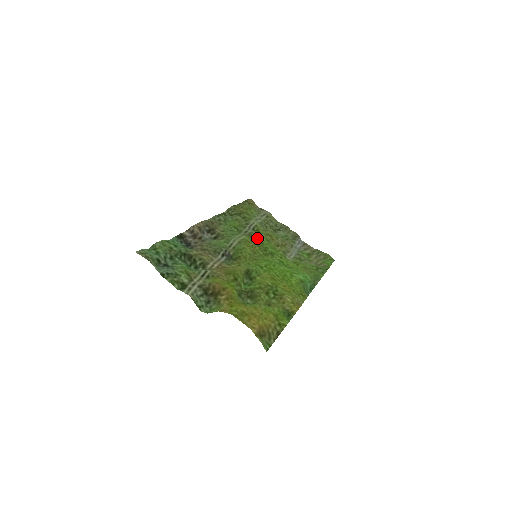
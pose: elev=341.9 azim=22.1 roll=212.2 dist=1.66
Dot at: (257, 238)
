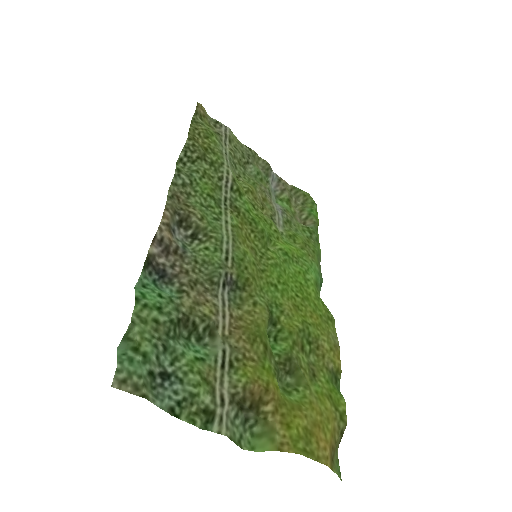
Dot at: (244, 211)
